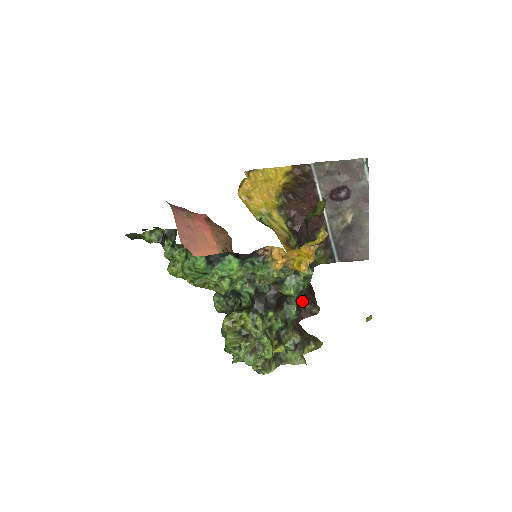
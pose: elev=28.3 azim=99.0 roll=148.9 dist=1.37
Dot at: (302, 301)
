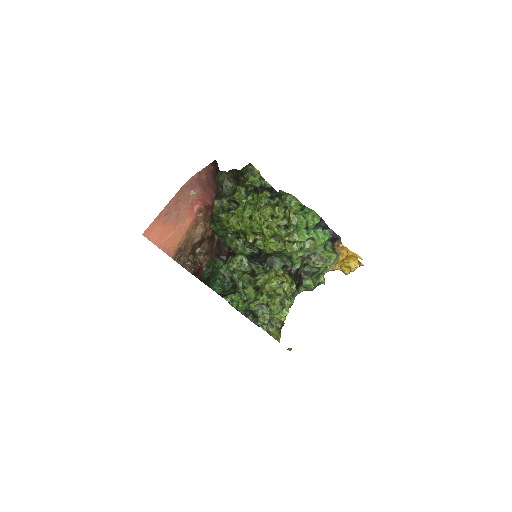
Dot at: occluded
